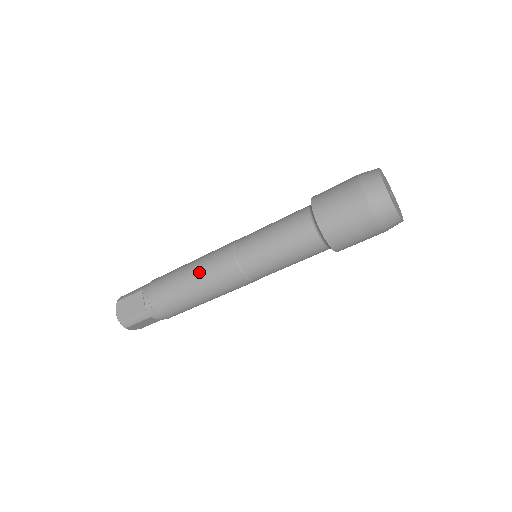
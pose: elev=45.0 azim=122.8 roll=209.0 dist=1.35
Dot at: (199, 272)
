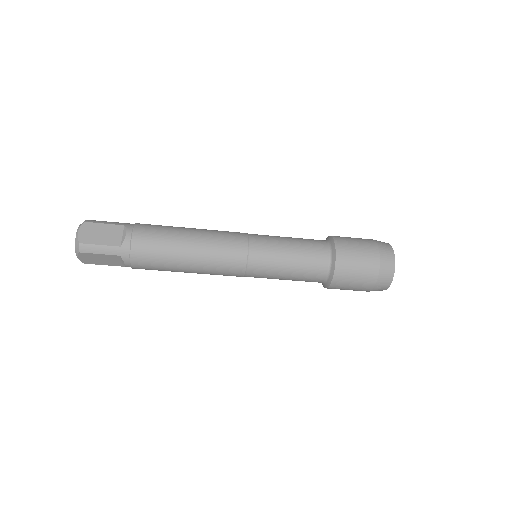
Dot at: (205, 240)
